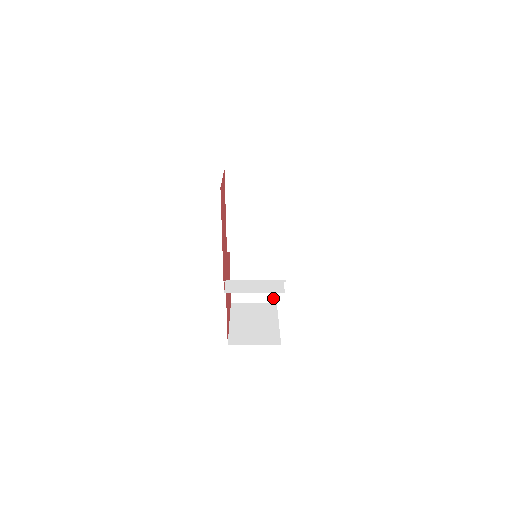
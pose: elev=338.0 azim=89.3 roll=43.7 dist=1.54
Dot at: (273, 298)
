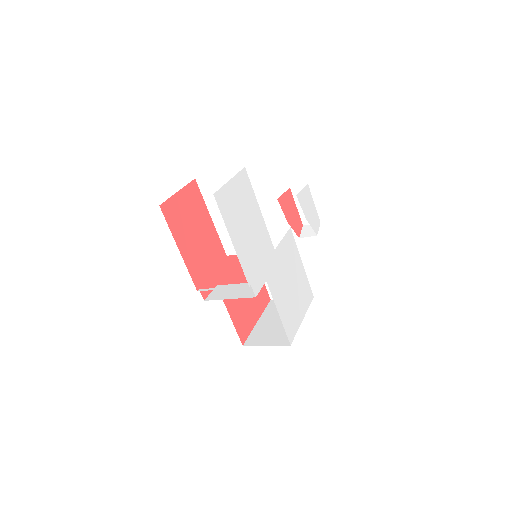
Dot at: occluded
